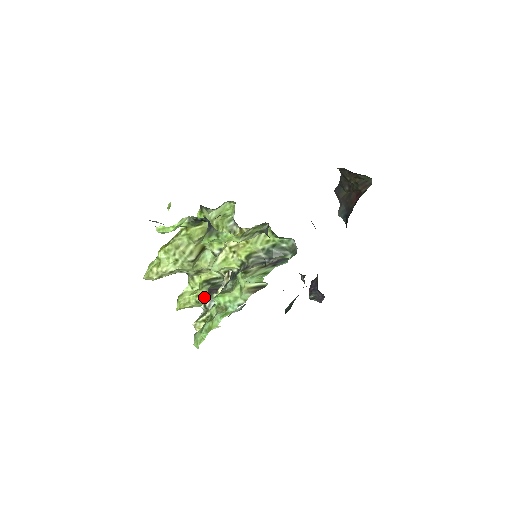
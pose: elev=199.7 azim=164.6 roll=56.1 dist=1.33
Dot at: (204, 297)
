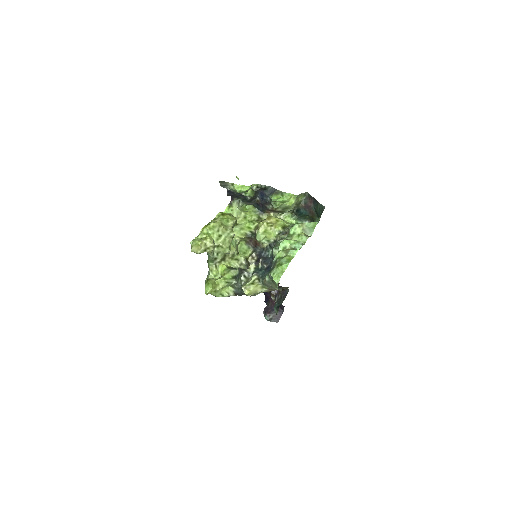
Dot at: (232, 278)
